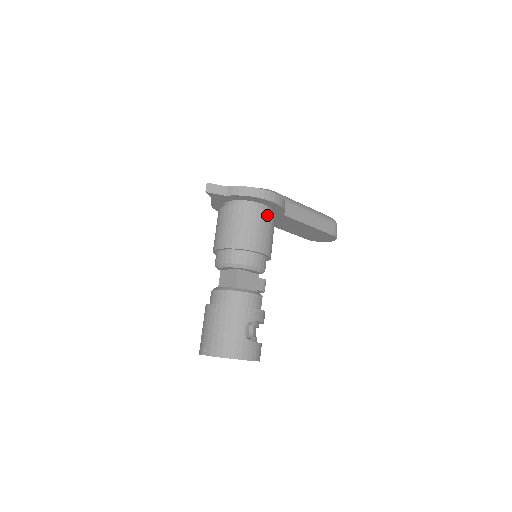
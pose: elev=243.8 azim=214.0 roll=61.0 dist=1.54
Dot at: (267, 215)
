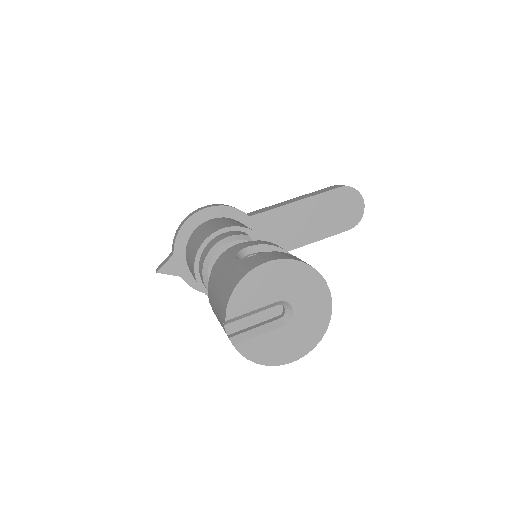
Dot at: (214, 220)
